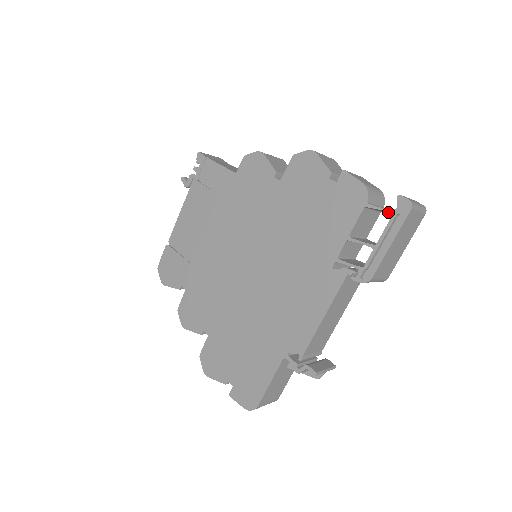
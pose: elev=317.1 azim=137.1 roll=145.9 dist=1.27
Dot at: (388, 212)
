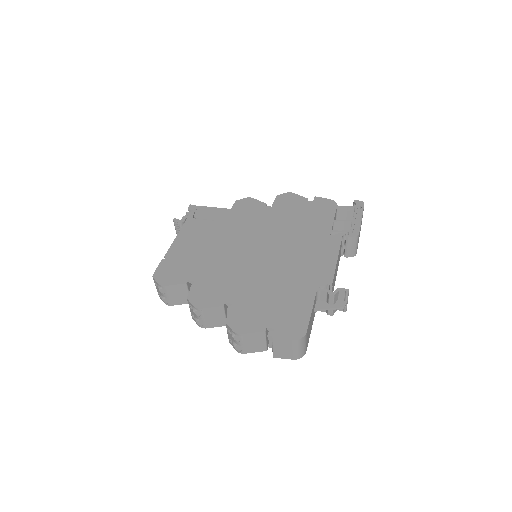
Dot at: (352, 207)
